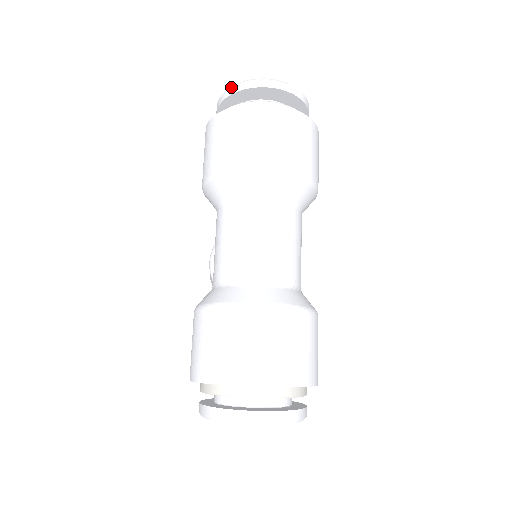
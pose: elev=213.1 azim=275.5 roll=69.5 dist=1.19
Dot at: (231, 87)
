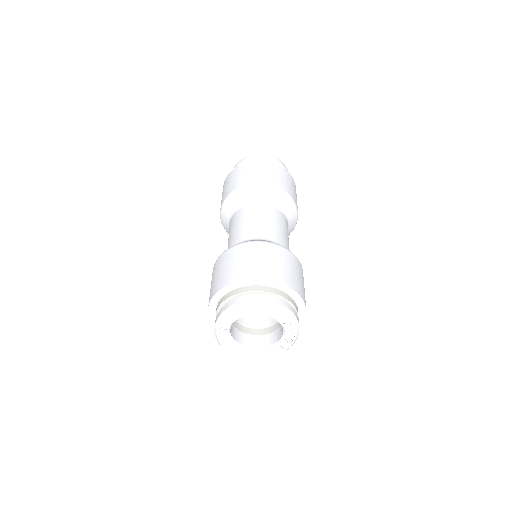
Dot at: (242, 159)
